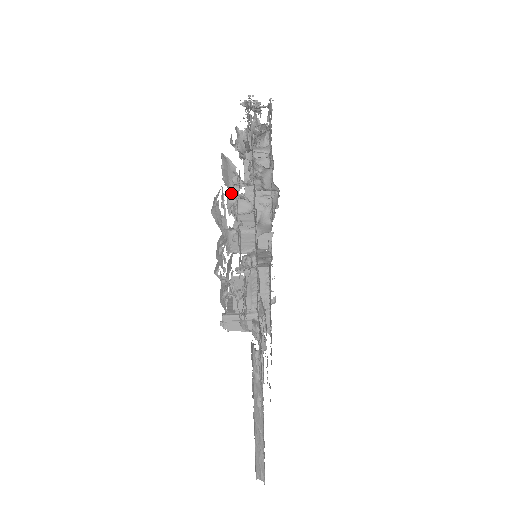
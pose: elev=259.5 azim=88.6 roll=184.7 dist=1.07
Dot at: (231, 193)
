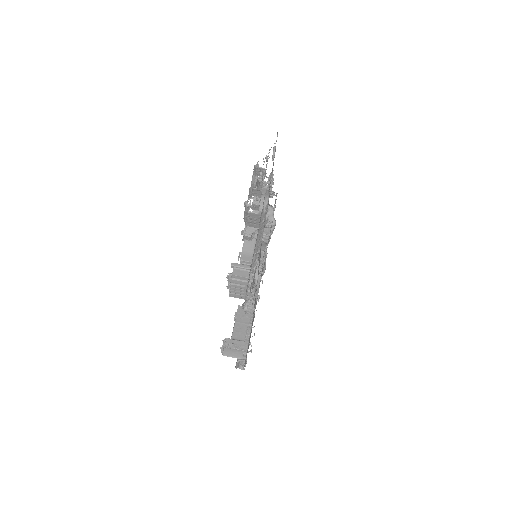
Dot at: occluded
